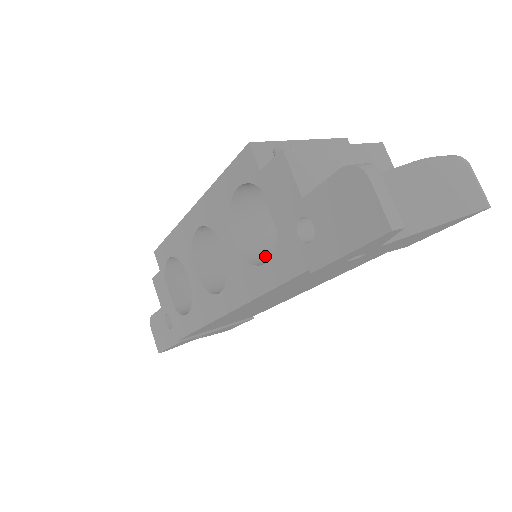
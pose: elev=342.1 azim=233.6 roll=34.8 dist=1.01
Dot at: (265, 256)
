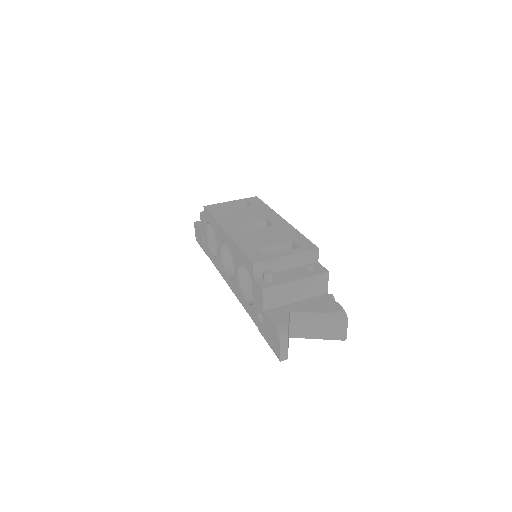
Dot at: occluded
